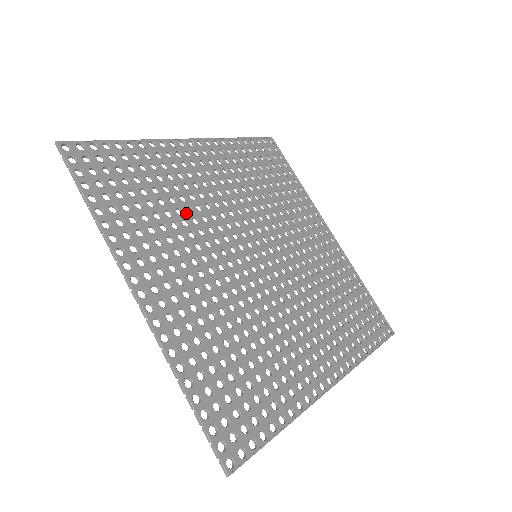
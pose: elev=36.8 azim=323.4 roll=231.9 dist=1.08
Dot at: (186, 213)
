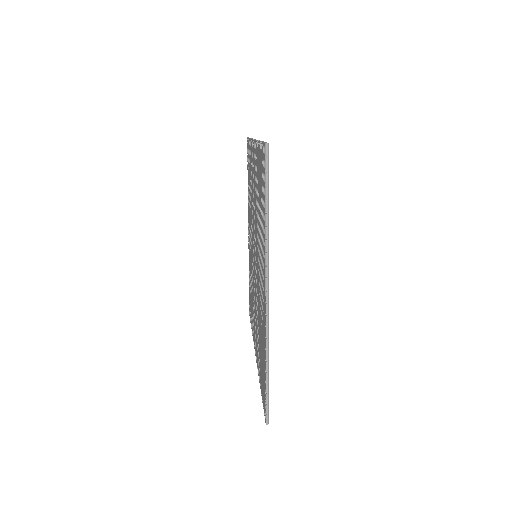
Dot at: occluded
